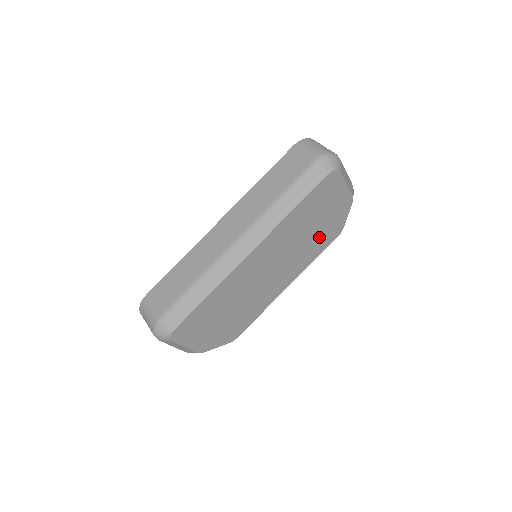
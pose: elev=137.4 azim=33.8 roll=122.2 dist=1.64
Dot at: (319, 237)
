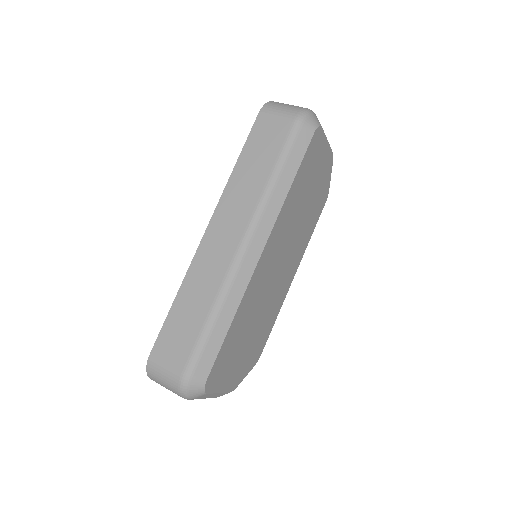
Dot at: (312, 210)
